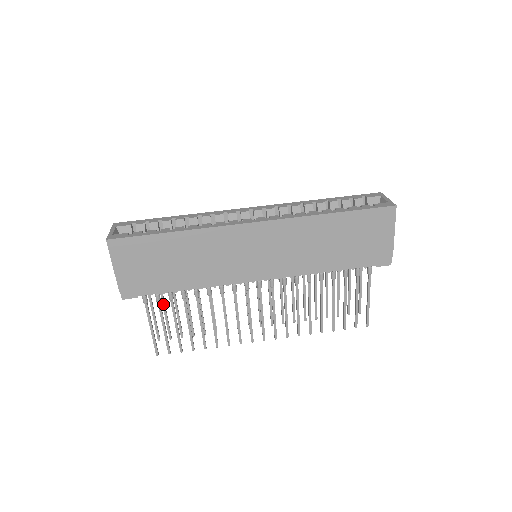
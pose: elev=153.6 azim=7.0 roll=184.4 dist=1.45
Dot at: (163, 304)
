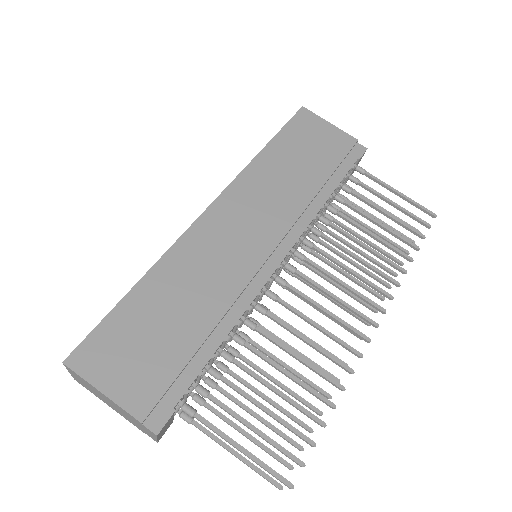
Dot at: (229, 422)
